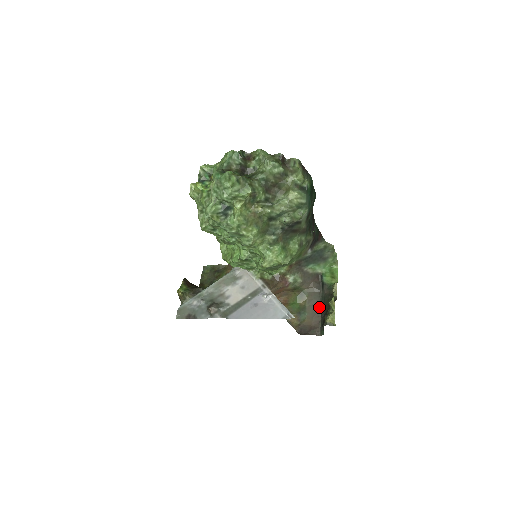
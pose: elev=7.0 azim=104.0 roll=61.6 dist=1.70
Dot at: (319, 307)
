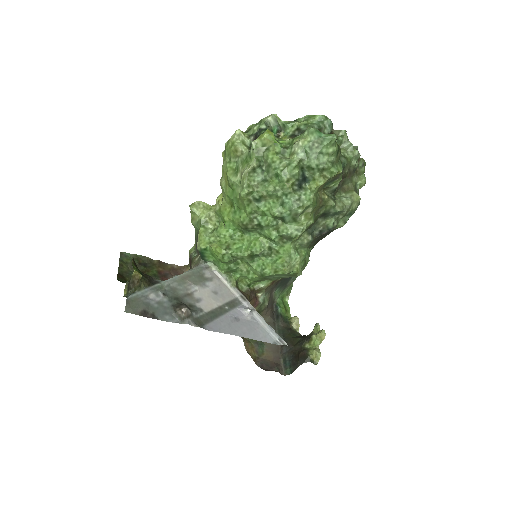
Dot at: occluded
